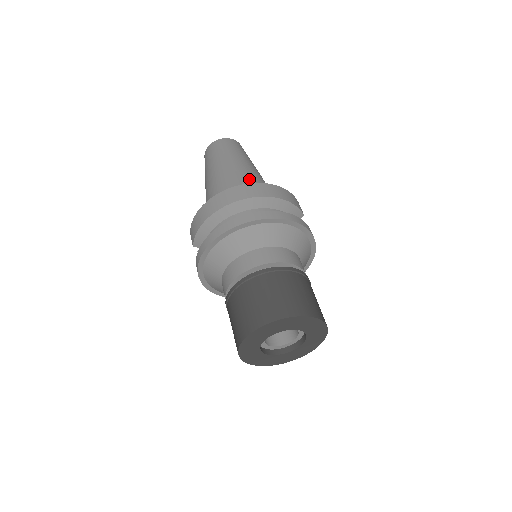
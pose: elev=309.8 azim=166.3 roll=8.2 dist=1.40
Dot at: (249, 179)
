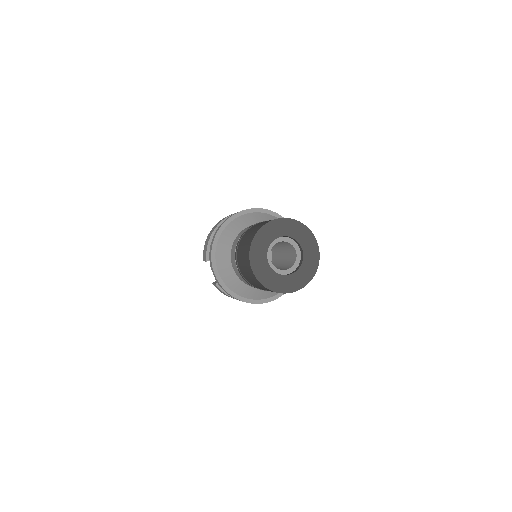
Dot at: occluded
